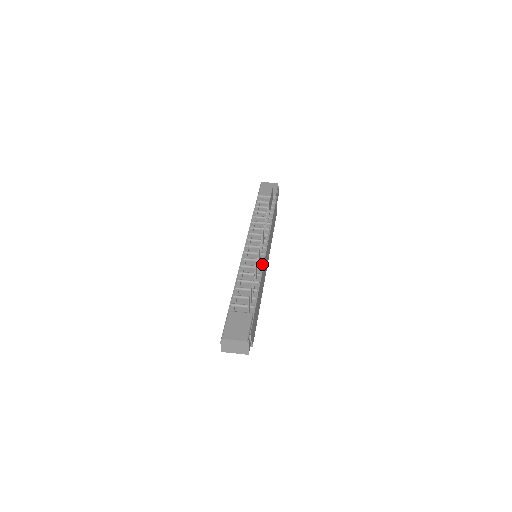
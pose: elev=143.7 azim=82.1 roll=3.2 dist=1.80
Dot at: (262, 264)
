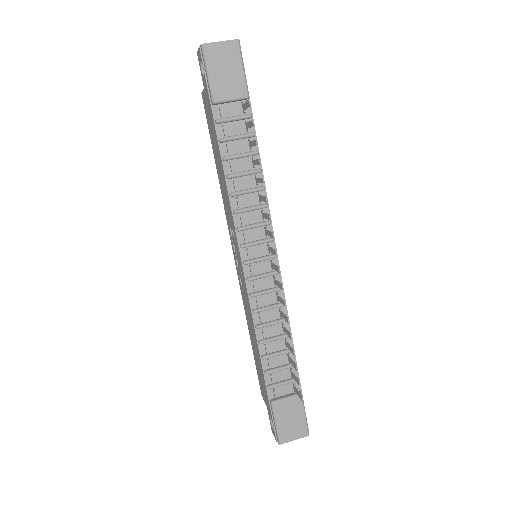
Dot at: (282, 295)
